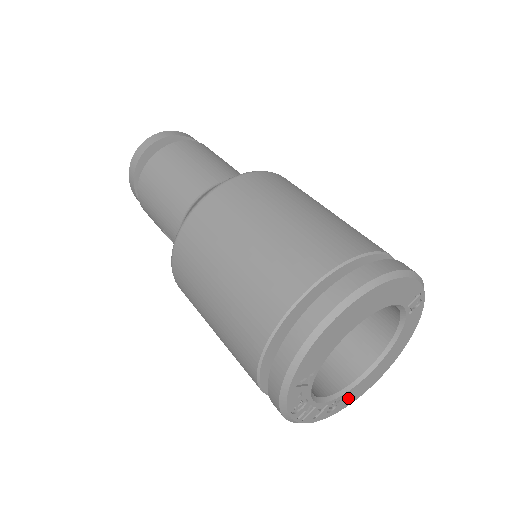
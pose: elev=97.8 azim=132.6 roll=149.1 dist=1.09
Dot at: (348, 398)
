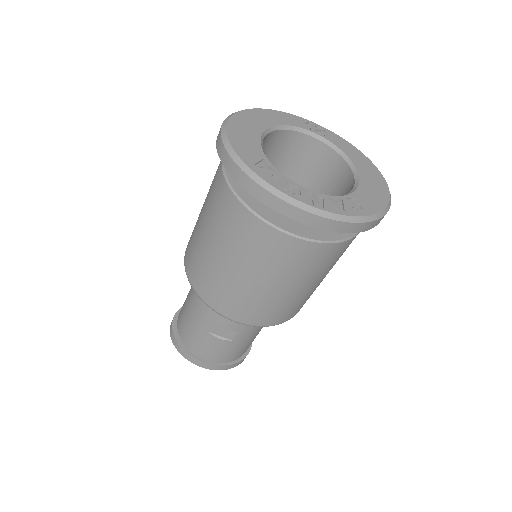
Dot at: (368, 201)
